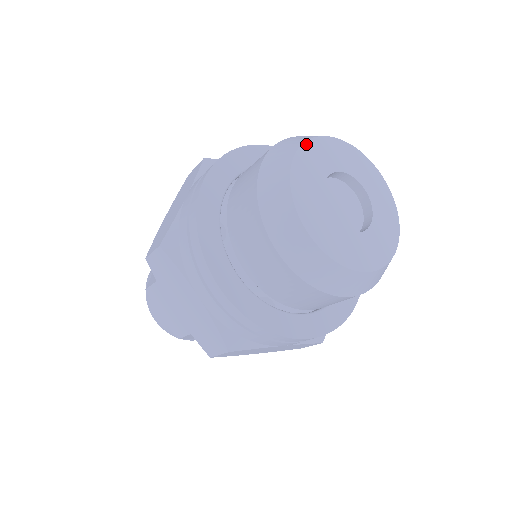
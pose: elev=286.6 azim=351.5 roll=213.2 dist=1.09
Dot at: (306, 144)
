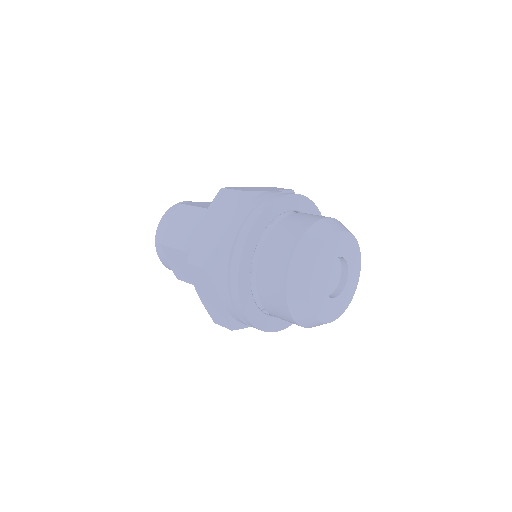
Dot at: (351, 235)
